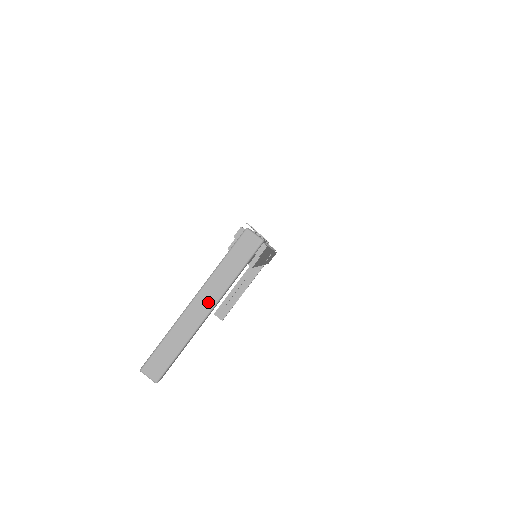
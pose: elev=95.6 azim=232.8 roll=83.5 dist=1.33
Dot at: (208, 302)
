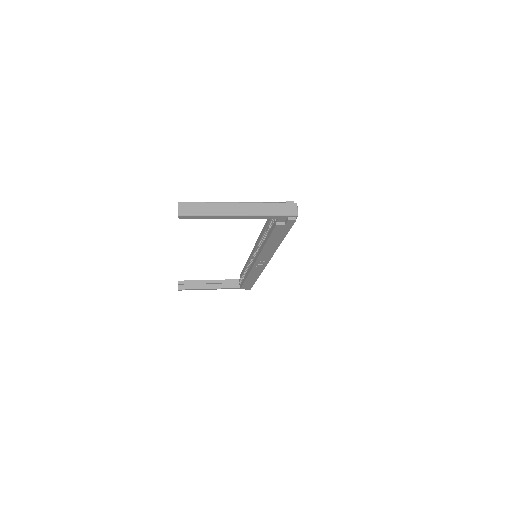
Dot at: (245, 211)
